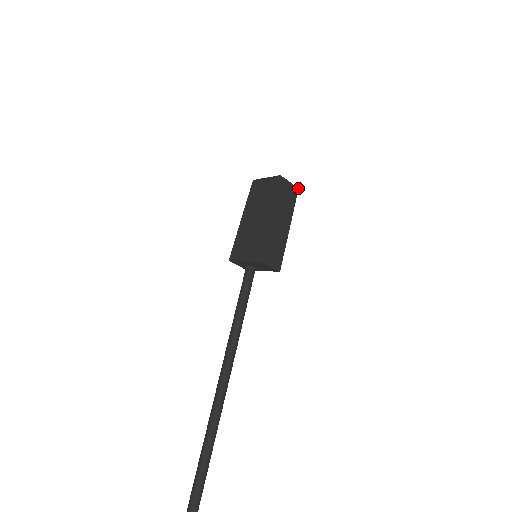
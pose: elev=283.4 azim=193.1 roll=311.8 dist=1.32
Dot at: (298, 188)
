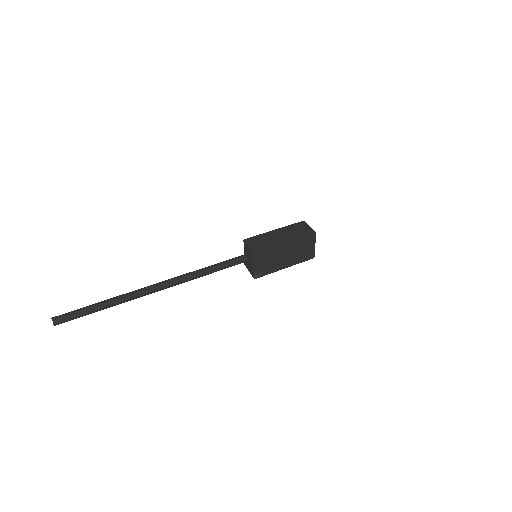
Dot at: occluded
